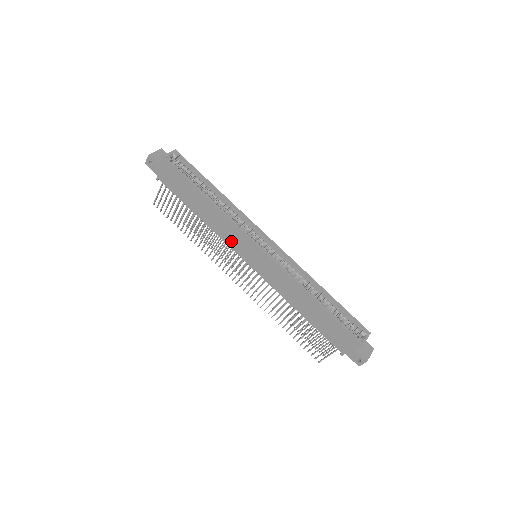
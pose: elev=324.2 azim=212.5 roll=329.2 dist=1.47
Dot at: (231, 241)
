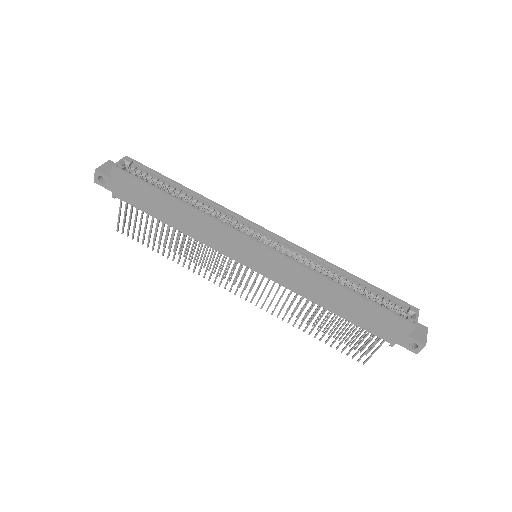
Dot at: (221, 246)
